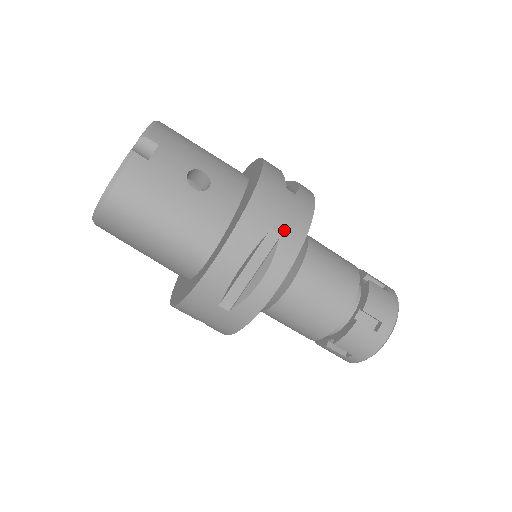
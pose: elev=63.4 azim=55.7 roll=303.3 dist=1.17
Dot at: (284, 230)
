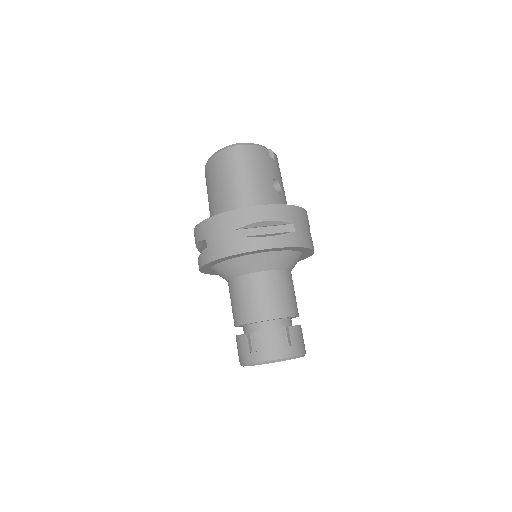
Dot at: (298, 232)
